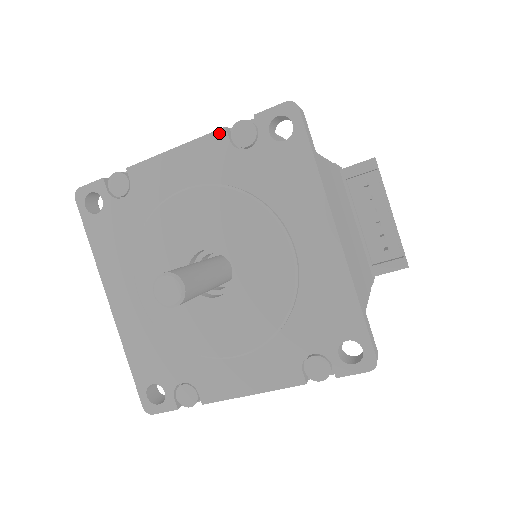
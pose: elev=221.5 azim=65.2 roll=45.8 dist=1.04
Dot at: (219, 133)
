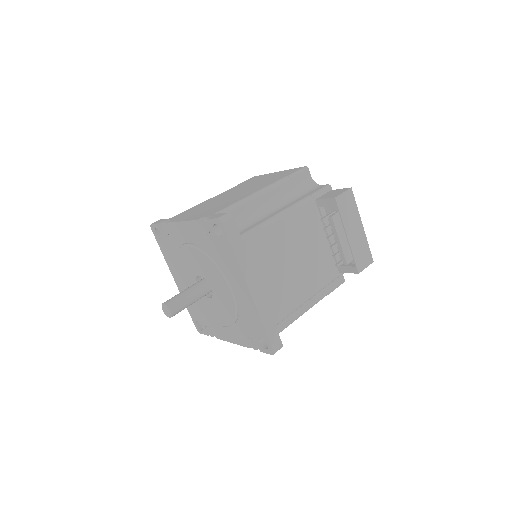
Dot at: (195, 222)
